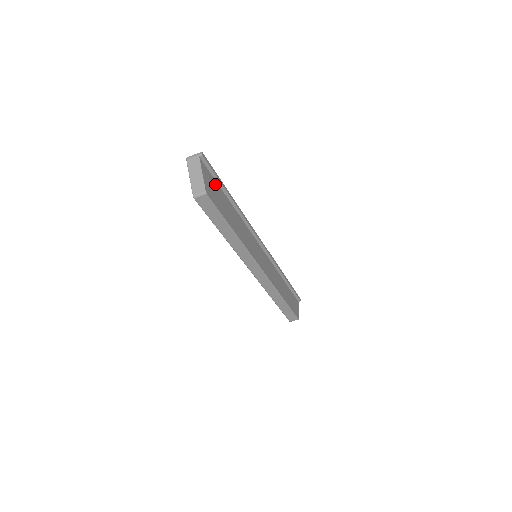
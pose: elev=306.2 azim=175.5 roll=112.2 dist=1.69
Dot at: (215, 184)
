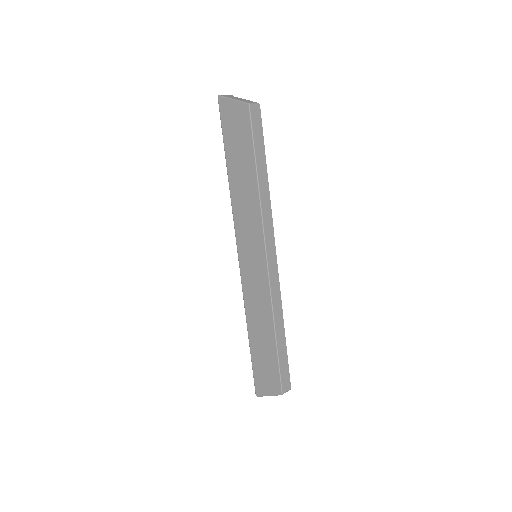
Dot at: occluded
